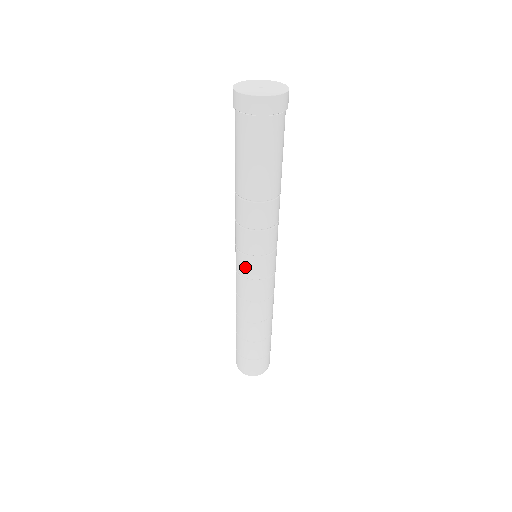
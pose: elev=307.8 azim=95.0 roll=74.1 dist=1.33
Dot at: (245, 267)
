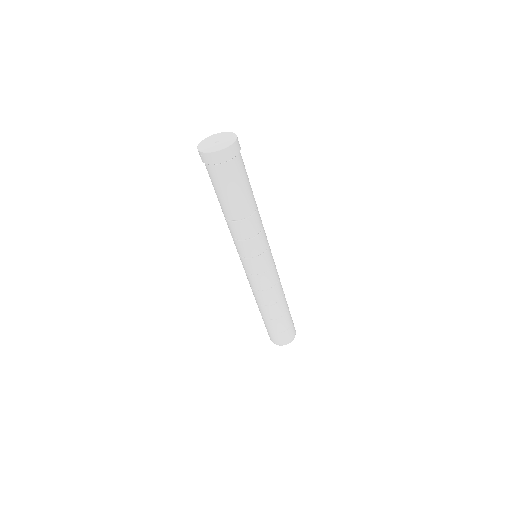
Dot at: (256, 267)
